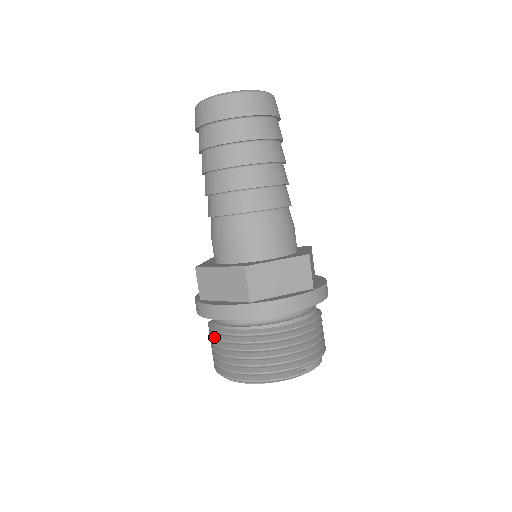
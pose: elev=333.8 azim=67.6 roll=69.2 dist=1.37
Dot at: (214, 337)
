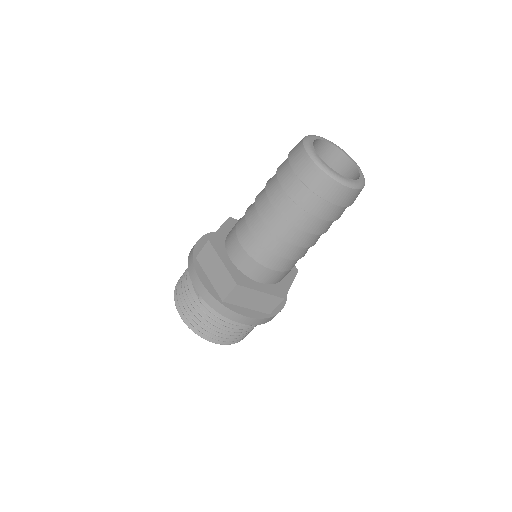
Dot at: (216, 321)
